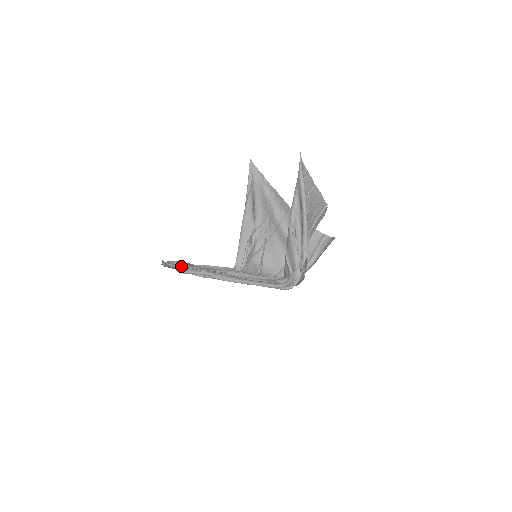
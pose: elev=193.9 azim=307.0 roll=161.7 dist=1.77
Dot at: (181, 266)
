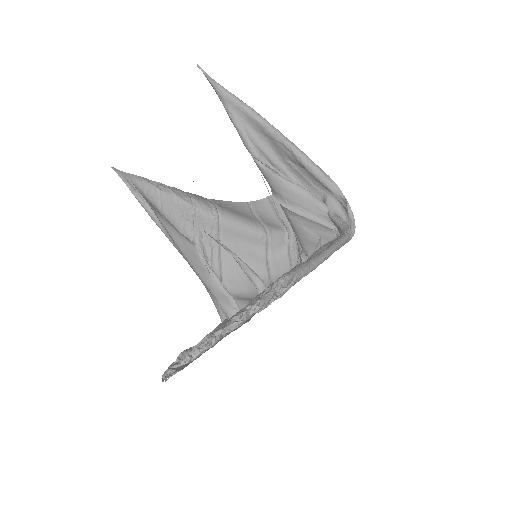
Dot at: (215, 333)
